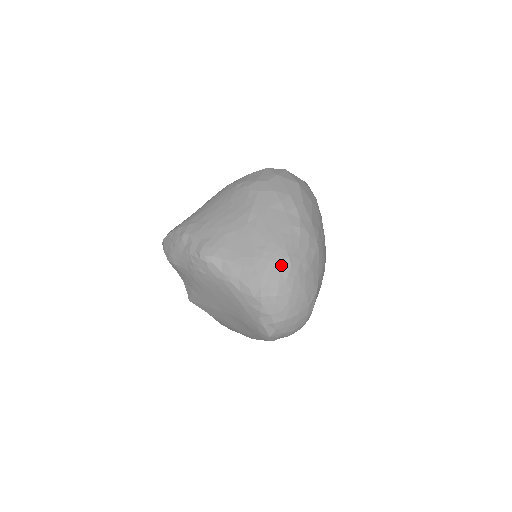
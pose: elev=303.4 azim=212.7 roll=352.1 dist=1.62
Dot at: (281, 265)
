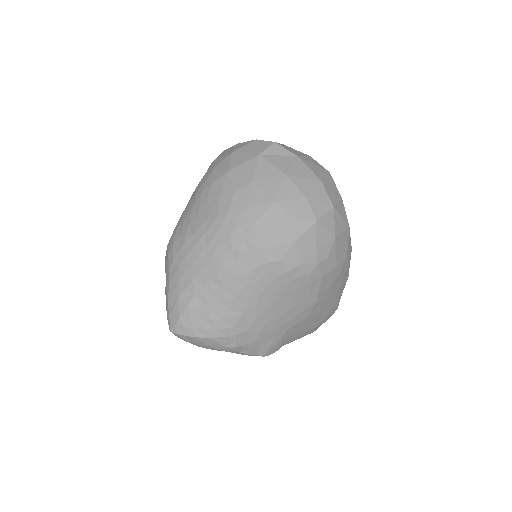
Dot at: occluded
